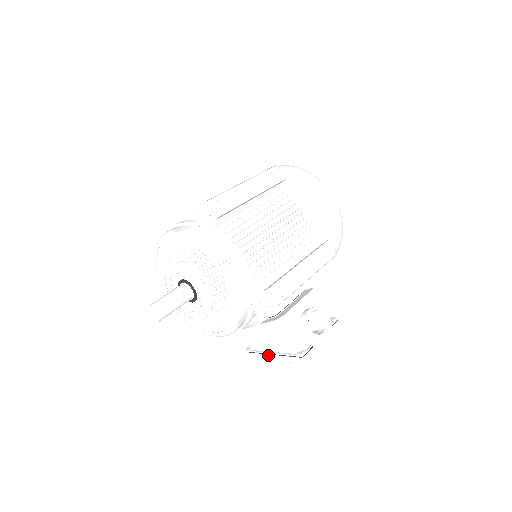
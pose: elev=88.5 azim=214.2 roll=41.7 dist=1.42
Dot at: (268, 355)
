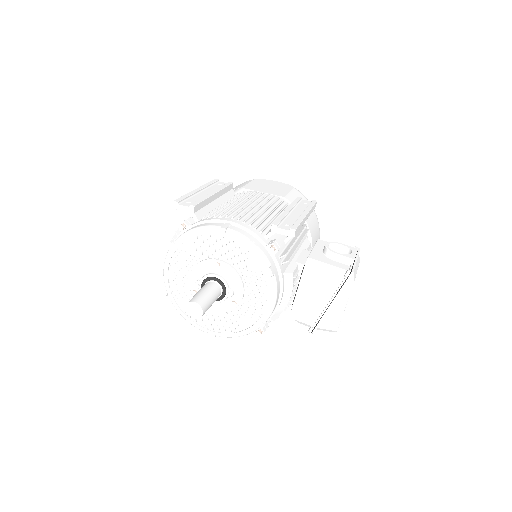
Dot at: (327, 311)
